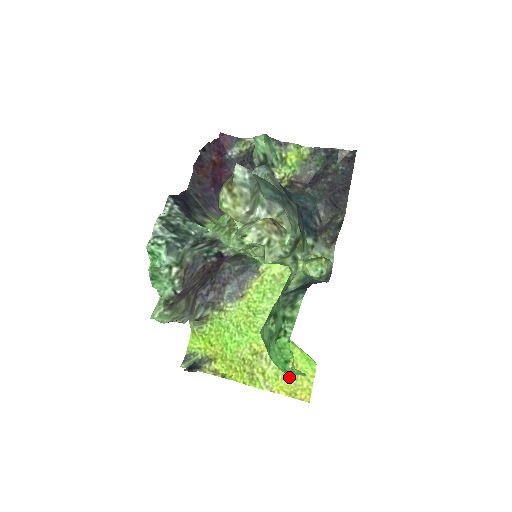
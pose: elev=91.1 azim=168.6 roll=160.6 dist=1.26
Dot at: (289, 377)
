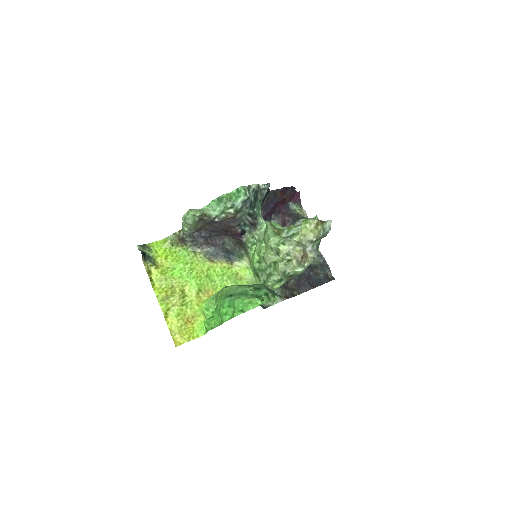
Dot at: (183, 323)
